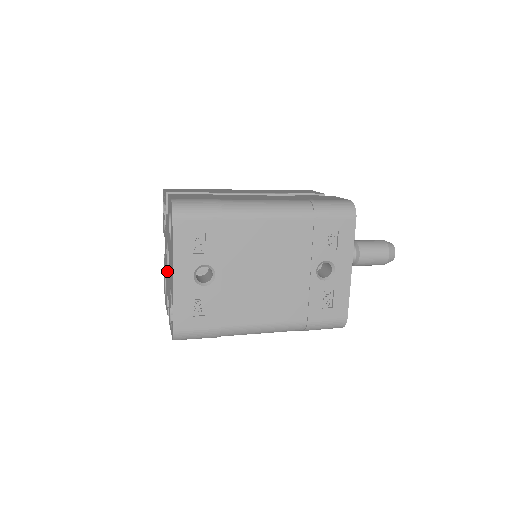
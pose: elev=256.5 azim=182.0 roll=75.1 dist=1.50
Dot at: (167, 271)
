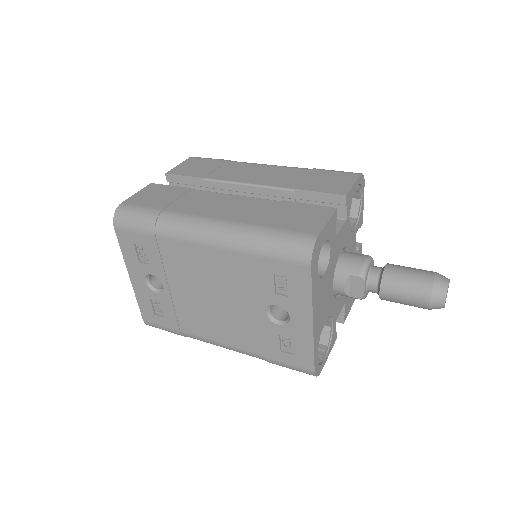
Dot at: occluded
